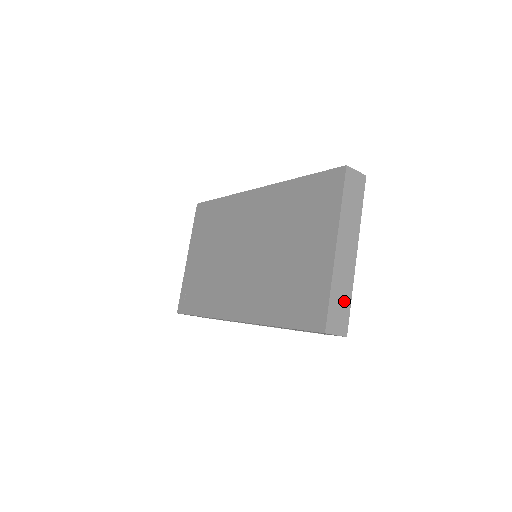
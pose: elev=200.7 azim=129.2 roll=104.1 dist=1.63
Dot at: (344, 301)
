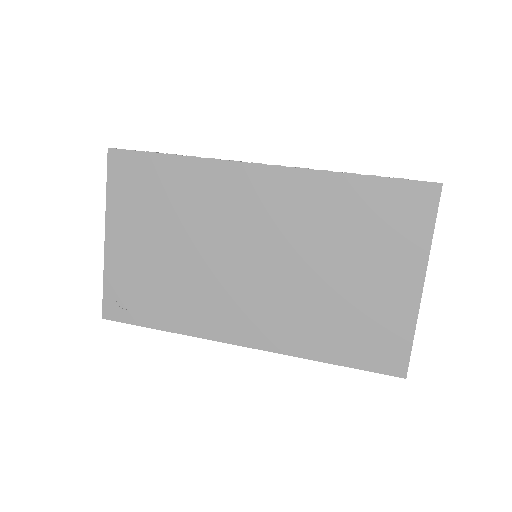
Dot at: occluded
